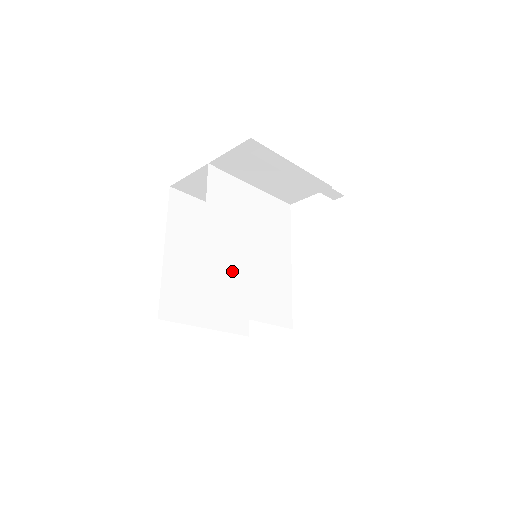
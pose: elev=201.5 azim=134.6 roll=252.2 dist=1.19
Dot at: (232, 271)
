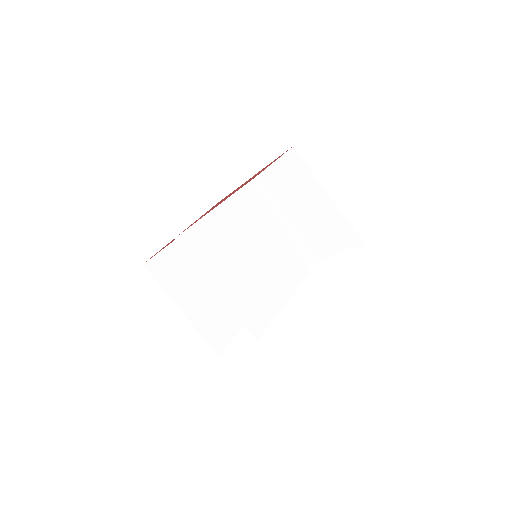
Dot at: (225, 247)
